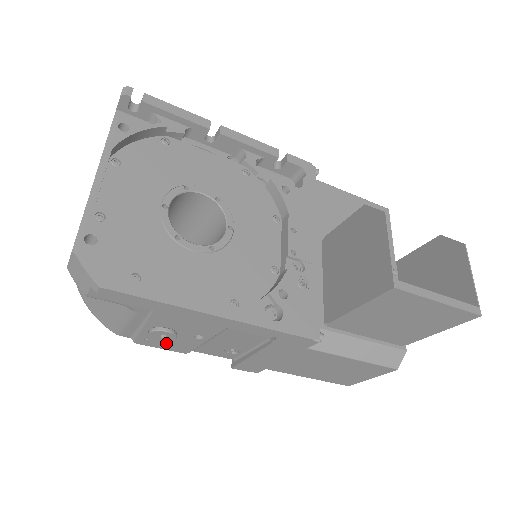
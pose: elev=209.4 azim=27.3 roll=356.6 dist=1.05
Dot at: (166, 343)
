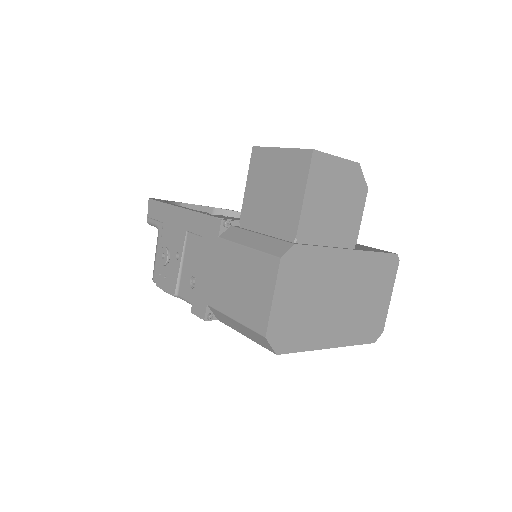
Dot at: (167, 278)
